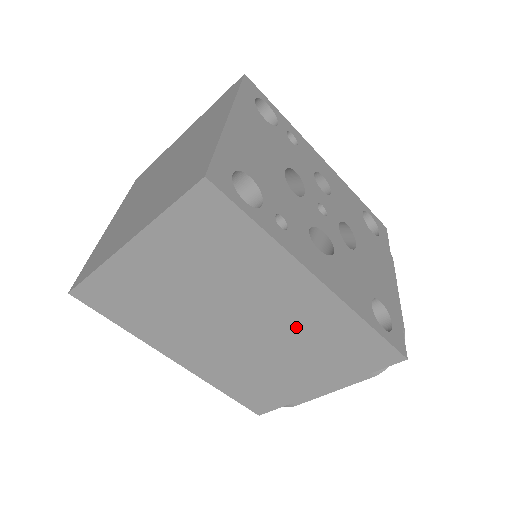
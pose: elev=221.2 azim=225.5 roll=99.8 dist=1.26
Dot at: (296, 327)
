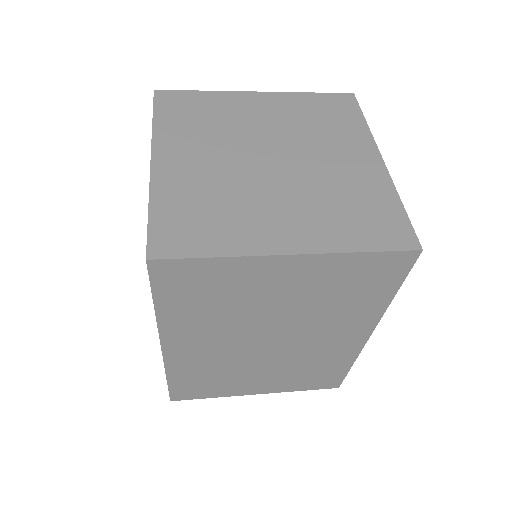
Dot at: (309, 354)
